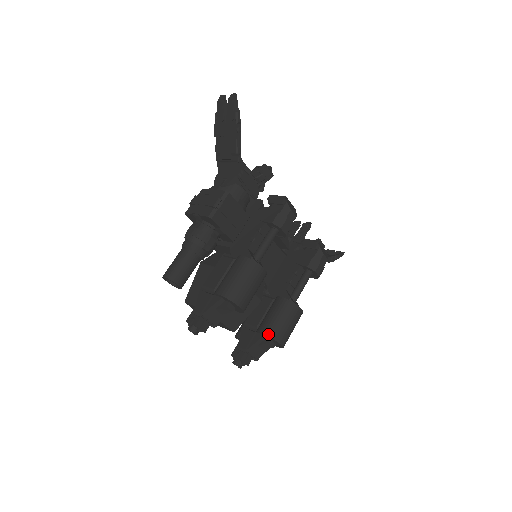
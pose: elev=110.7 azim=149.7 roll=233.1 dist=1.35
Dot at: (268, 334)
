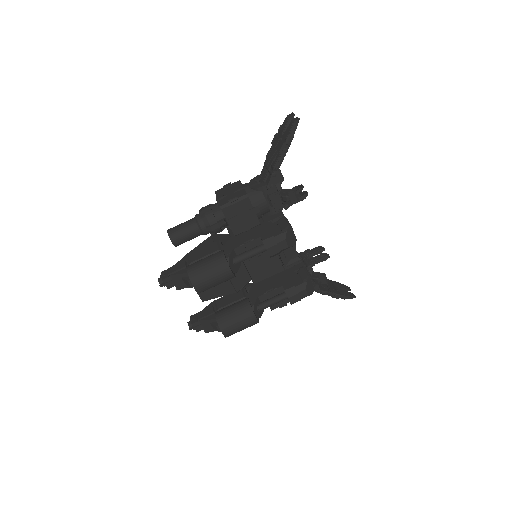
Dot at: (218, 320)
